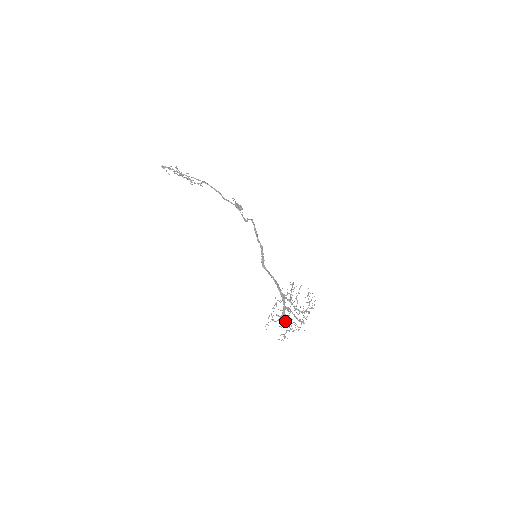
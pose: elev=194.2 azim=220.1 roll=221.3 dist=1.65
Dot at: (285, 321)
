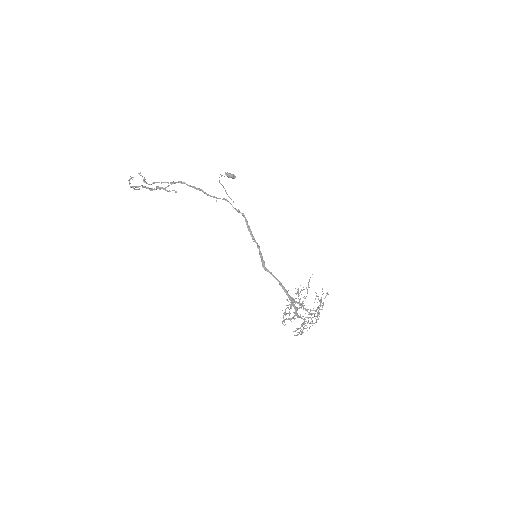
Dot at: (300, 317)
